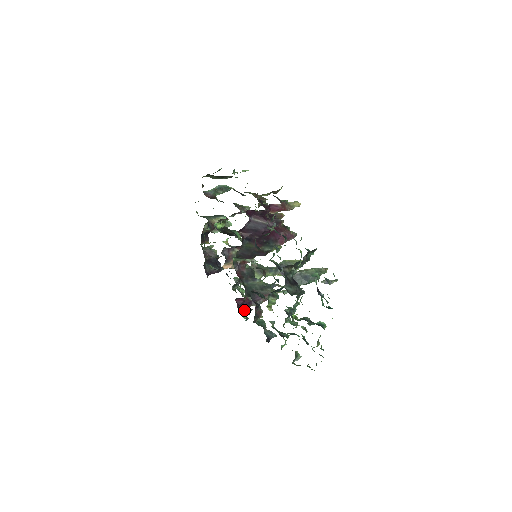
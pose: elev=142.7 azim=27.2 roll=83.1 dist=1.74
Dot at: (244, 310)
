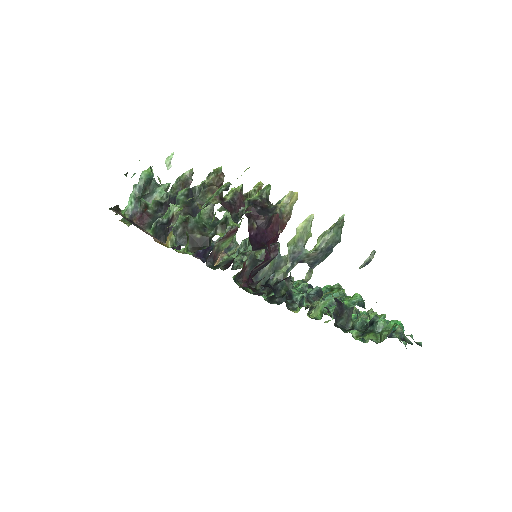
Dot at: occluded
